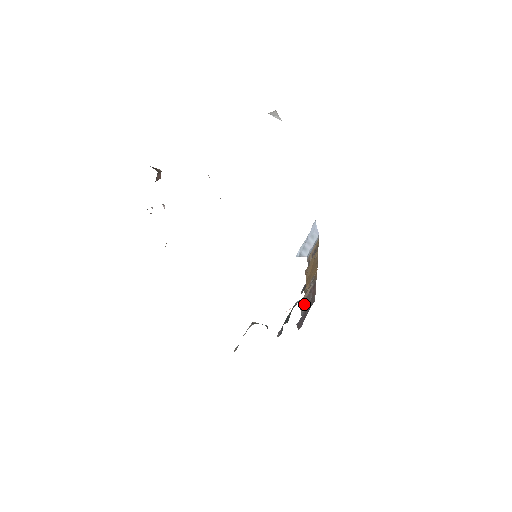
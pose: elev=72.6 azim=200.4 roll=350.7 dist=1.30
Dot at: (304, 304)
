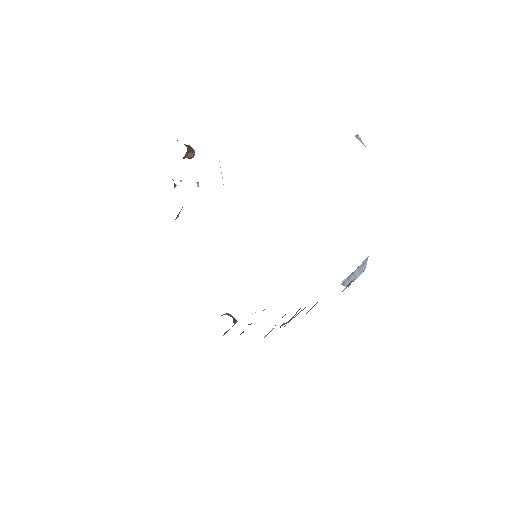
Dot at: (289, 320)
